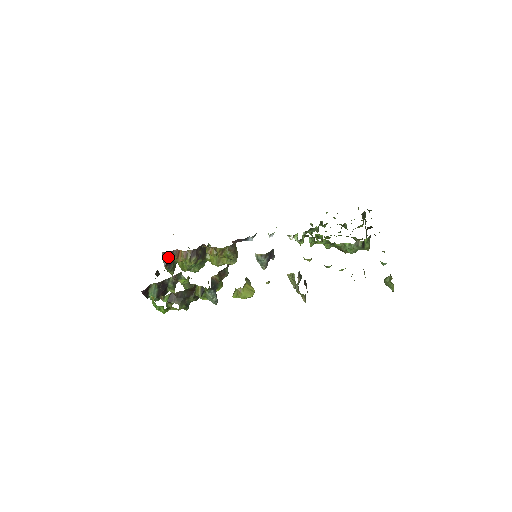
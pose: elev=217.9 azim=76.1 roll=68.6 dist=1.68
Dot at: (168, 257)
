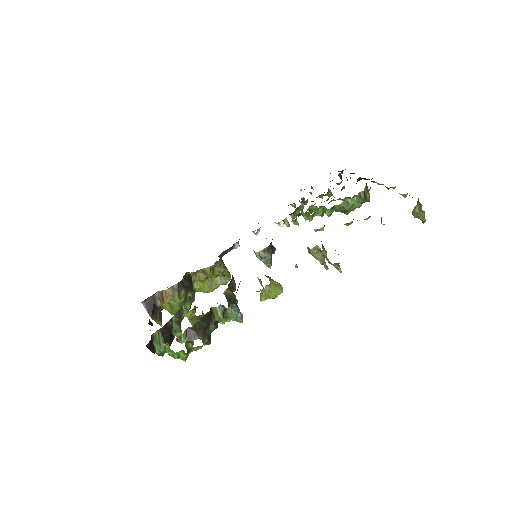
Dot at: (151, 305)
